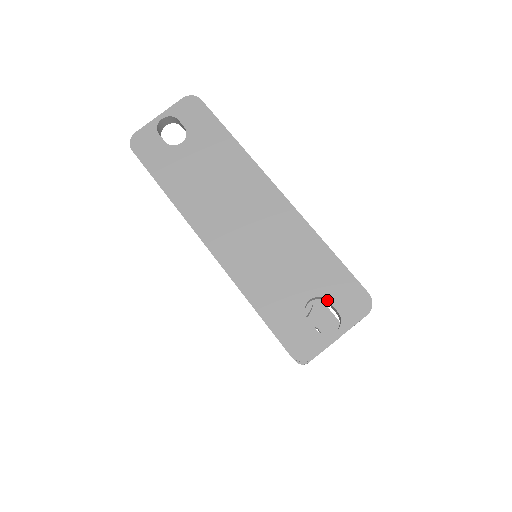
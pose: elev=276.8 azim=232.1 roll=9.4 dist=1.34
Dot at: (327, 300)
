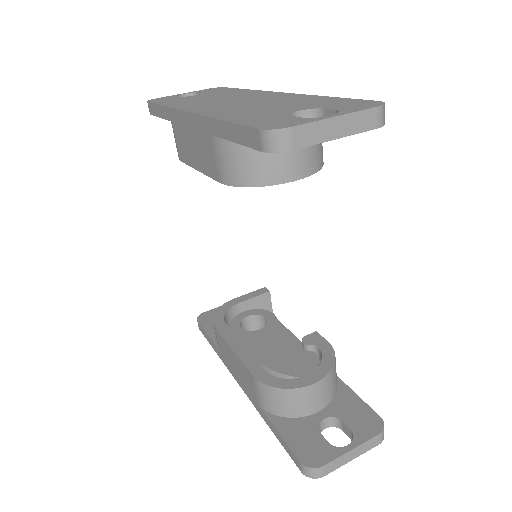
Dot at: (322, 111)
